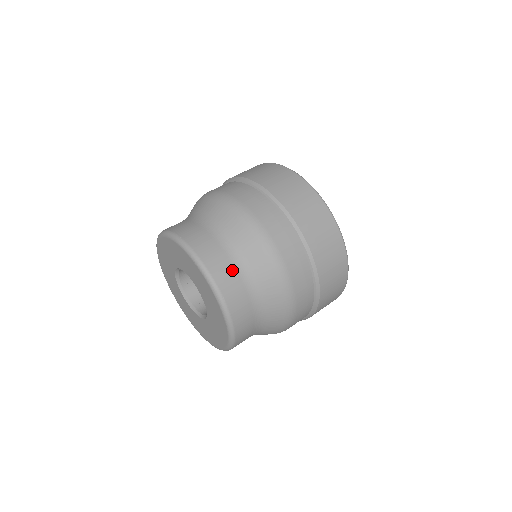
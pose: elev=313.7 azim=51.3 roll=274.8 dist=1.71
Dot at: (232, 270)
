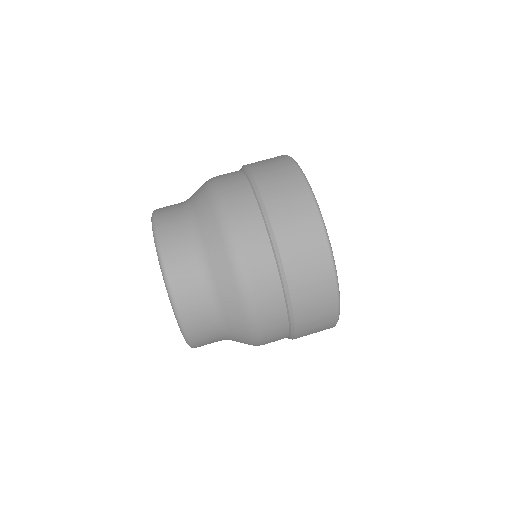
Dot at: (188, 260)
